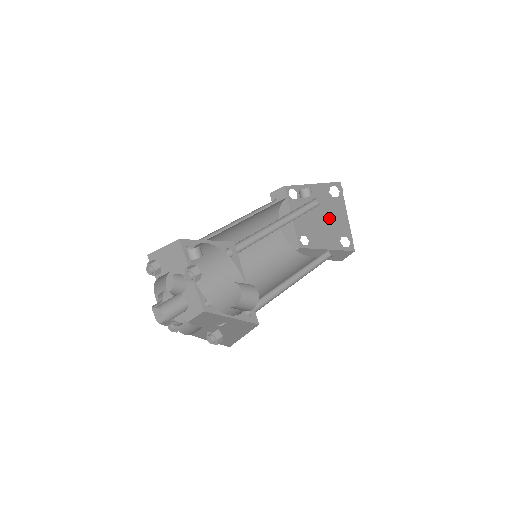
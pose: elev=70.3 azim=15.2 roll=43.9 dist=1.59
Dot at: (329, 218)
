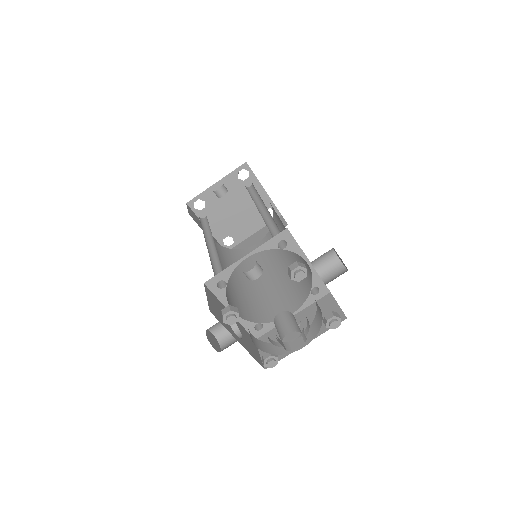
Dot at: (247, 202)
